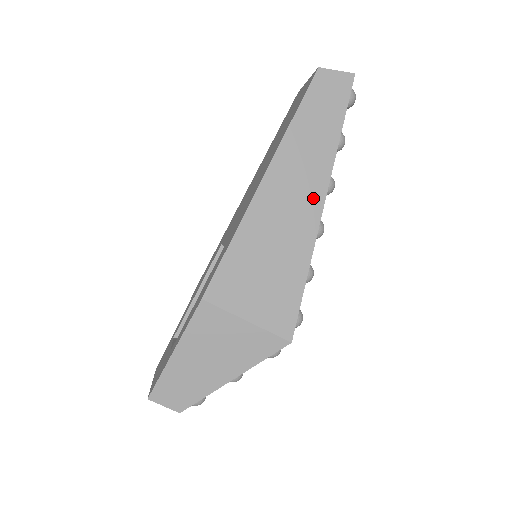
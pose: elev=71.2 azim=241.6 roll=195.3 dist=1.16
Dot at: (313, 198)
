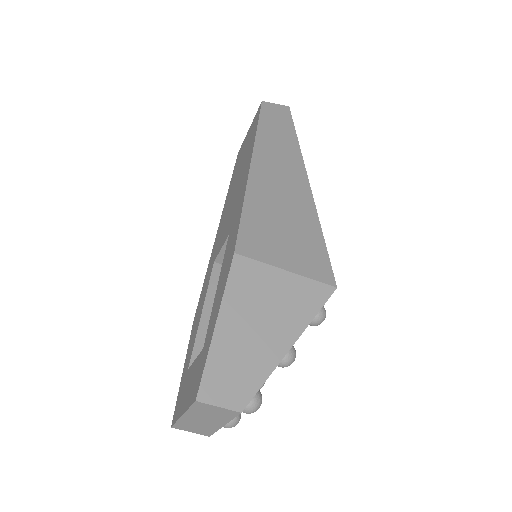
Dot at: (298, 176)
